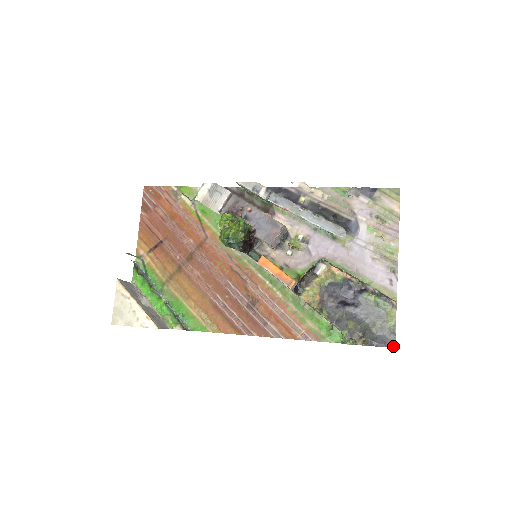
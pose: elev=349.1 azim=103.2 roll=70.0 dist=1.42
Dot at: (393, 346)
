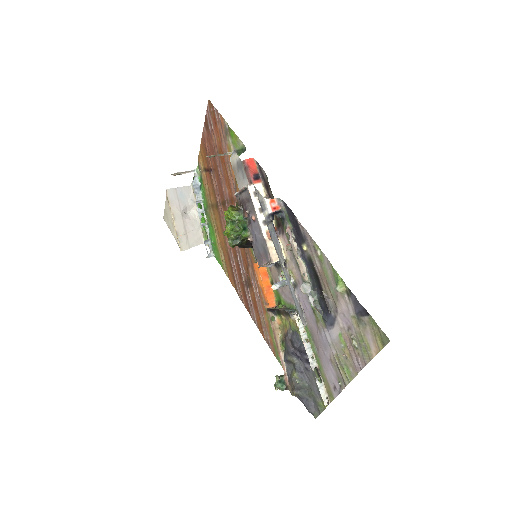
Dot at: (314, 417)
